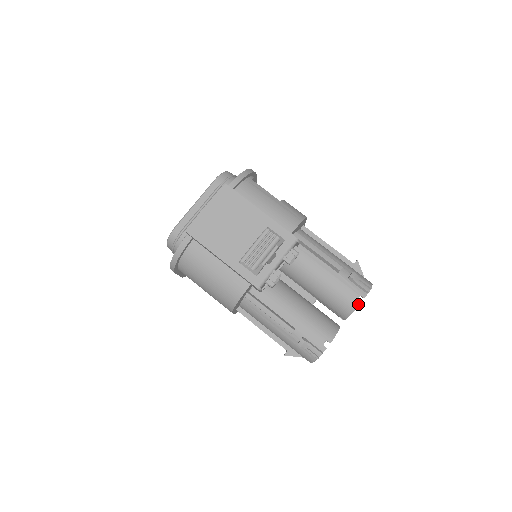
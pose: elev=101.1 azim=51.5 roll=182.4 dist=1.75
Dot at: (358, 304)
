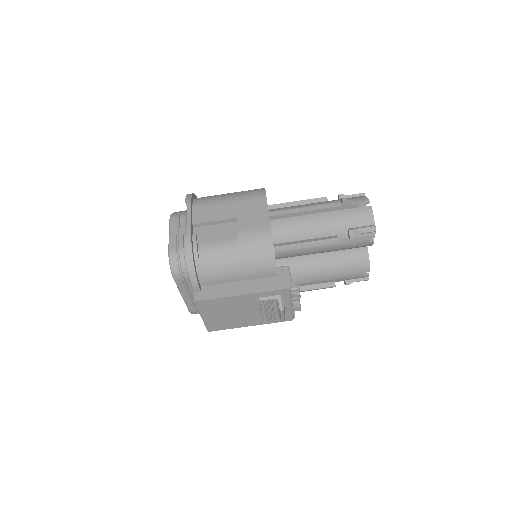
Dot at: (372, 244)
